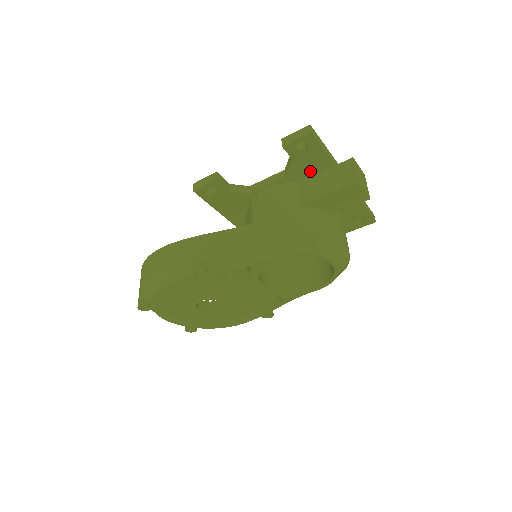
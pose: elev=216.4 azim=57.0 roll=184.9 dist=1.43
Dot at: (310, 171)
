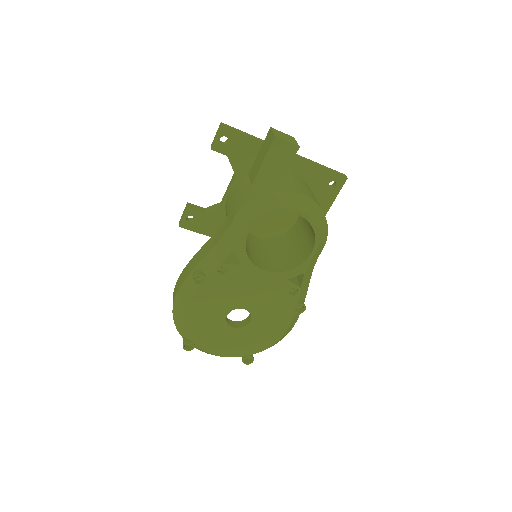
Dot at: (249, 159)
